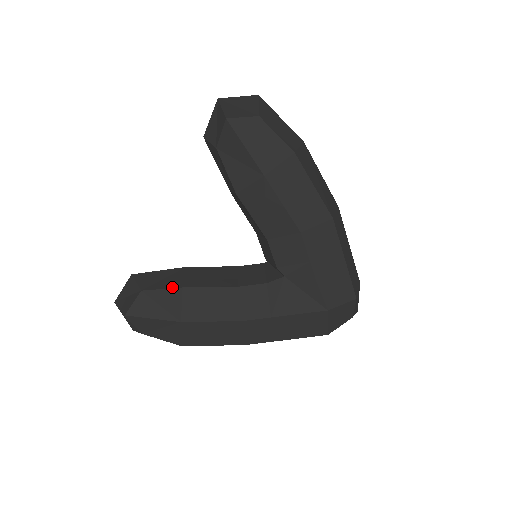
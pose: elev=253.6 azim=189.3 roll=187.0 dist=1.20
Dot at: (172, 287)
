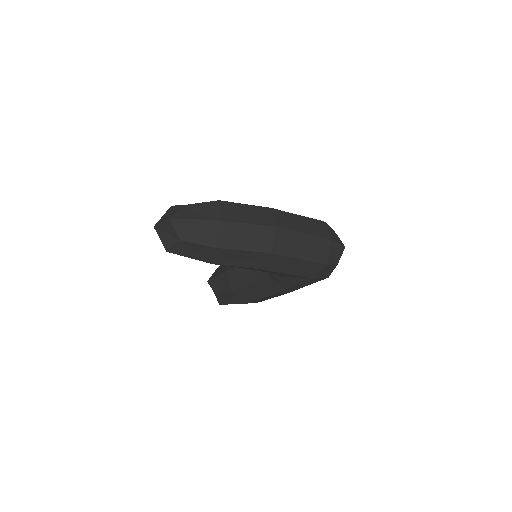
Dot at: (227, 292)
